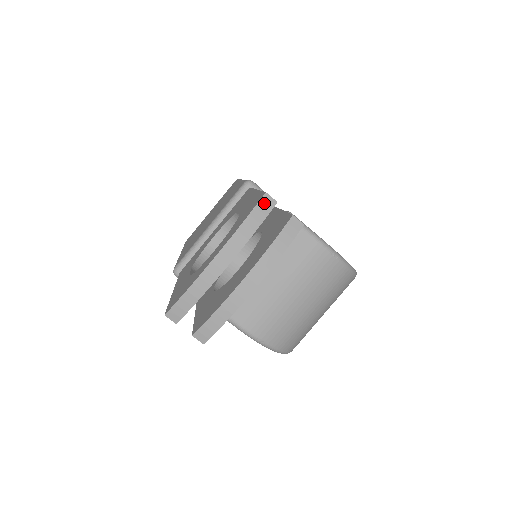
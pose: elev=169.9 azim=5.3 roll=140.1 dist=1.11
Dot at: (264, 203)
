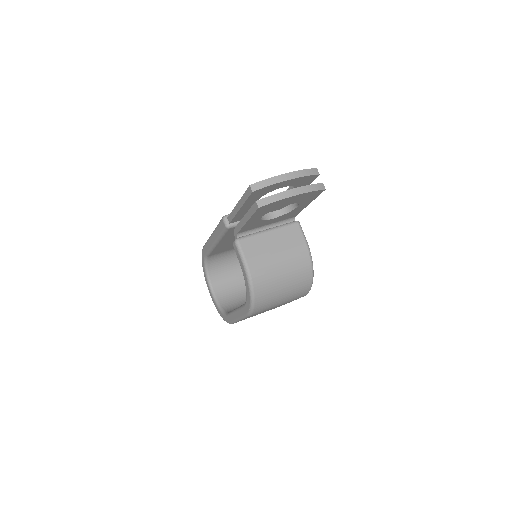
Dot at: (315, 170)
